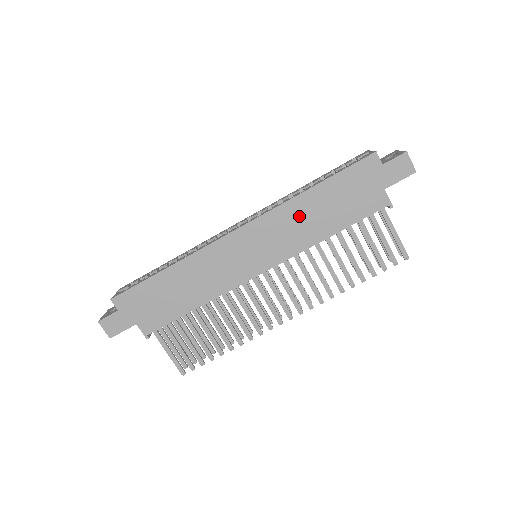
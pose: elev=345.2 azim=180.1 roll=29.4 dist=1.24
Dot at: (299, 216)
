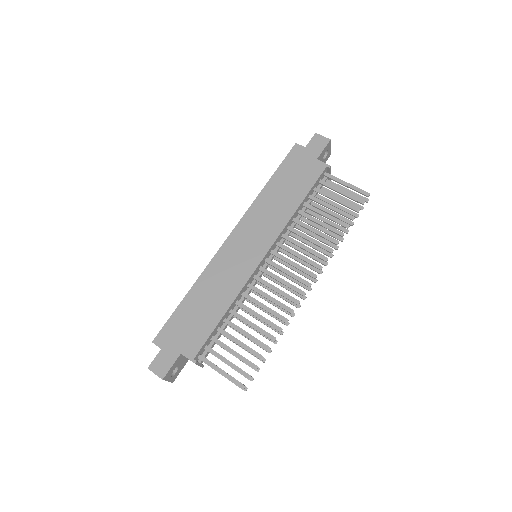
Dot at: (268, 205)
